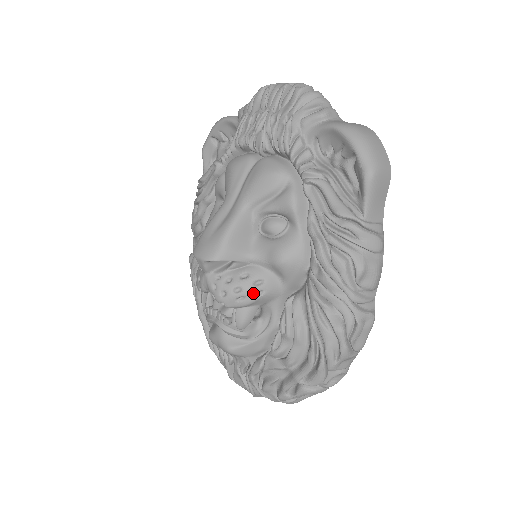
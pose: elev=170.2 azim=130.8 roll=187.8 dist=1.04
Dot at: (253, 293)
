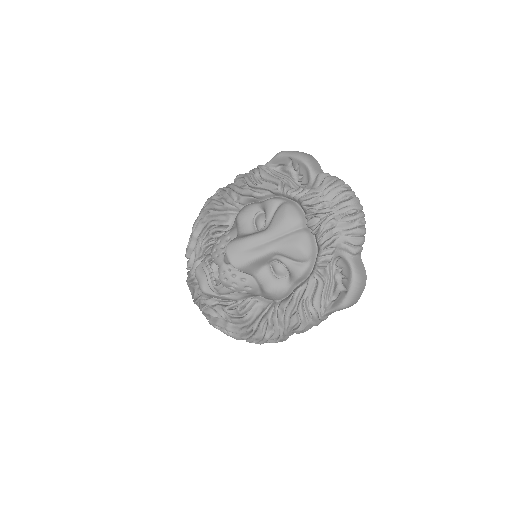
Dot at: (241, 290)
